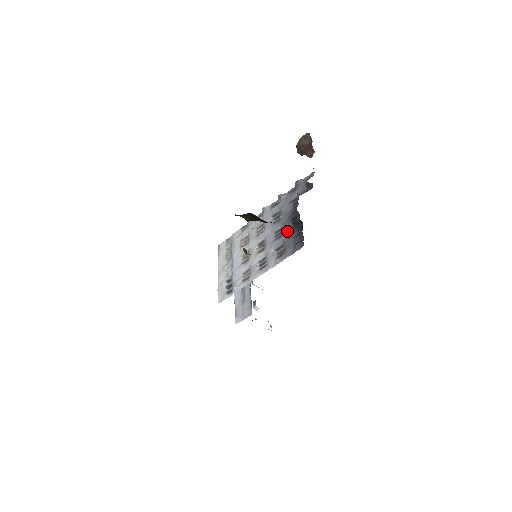
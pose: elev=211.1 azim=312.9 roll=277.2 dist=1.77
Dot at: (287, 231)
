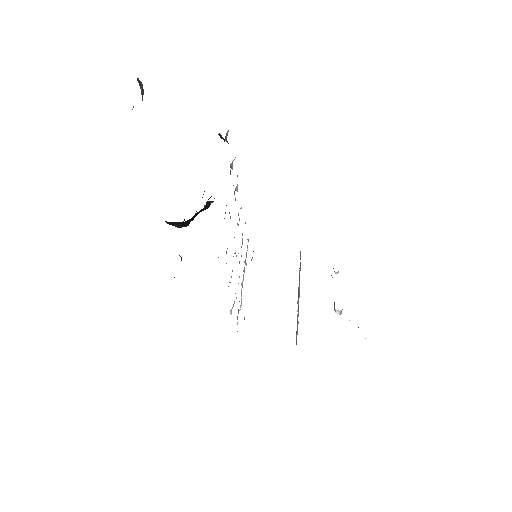
Dot at: occluded
